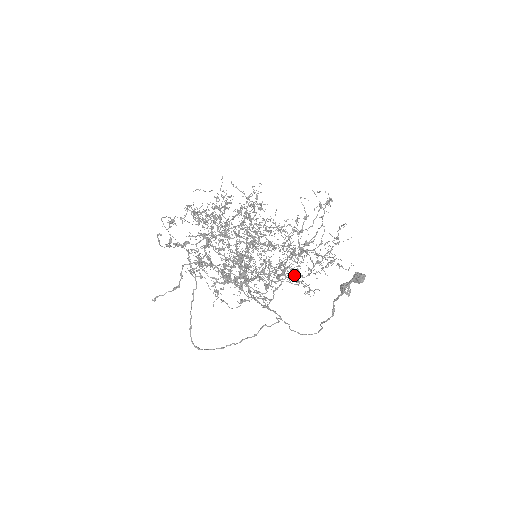
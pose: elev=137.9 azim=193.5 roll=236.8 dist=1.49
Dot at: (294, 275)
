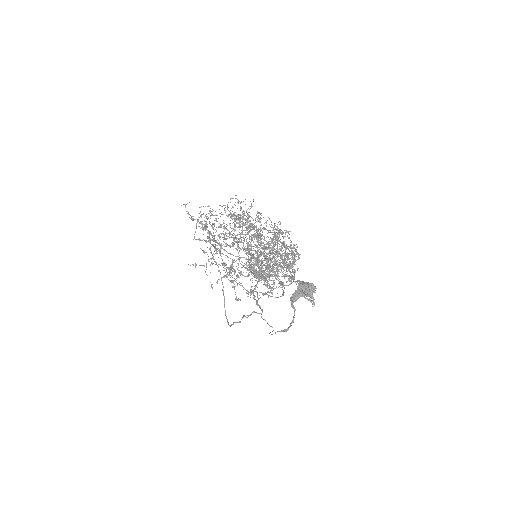
Dot at: (265, 276)
